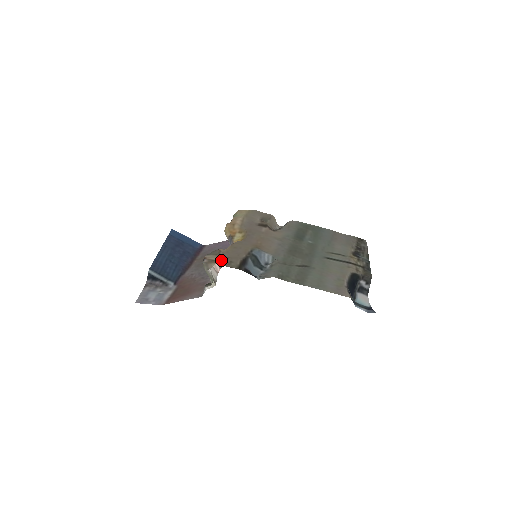
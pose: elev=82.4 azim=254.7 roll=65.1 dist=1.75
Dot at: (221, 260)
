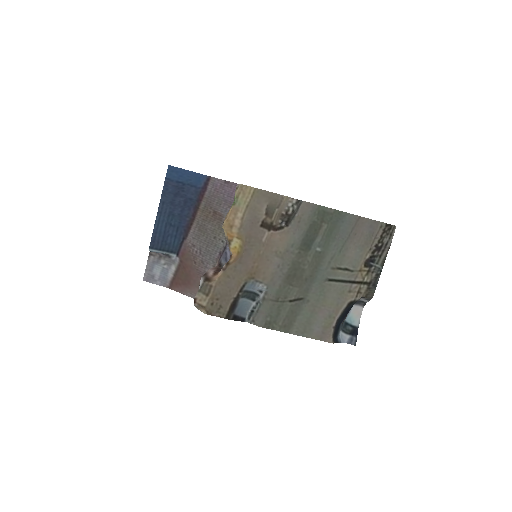
Dot at: (211, 306)
